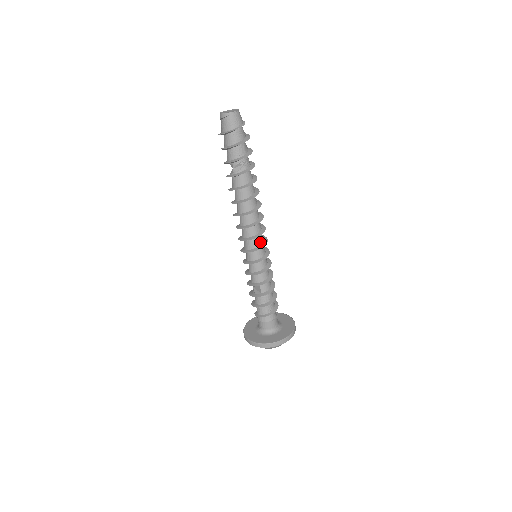
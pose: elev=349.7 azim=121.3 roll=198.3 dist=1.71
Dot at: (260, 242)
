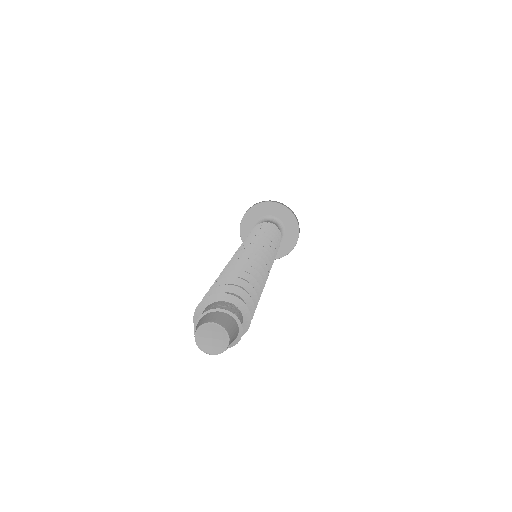
Dot at: occluded
